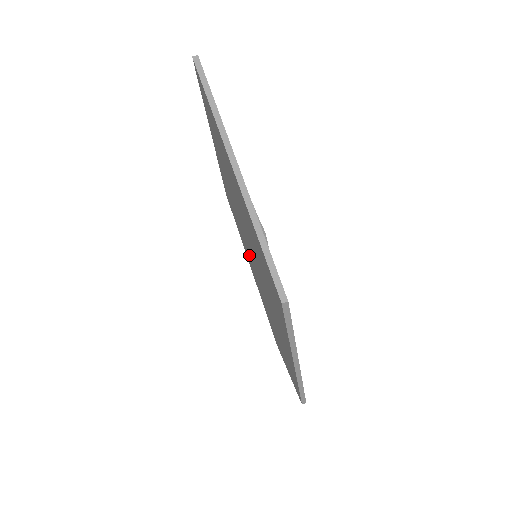
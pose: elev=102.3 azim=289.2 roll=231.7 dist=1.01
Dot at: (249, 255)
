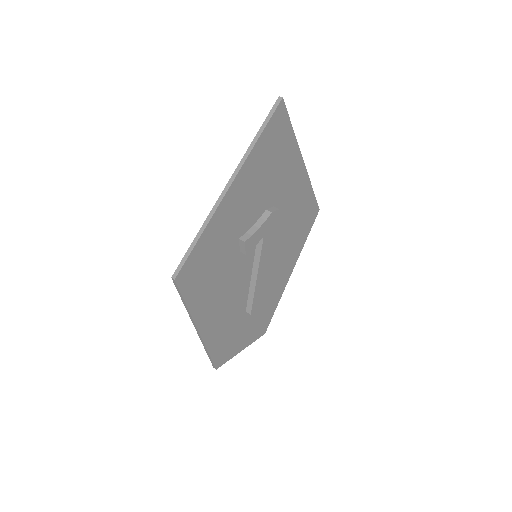
Dot at: occluded
